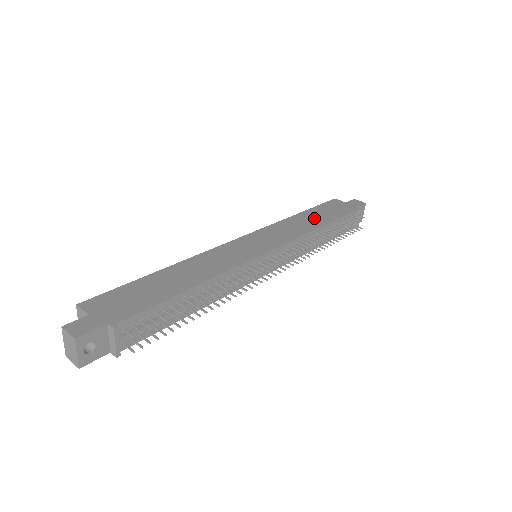
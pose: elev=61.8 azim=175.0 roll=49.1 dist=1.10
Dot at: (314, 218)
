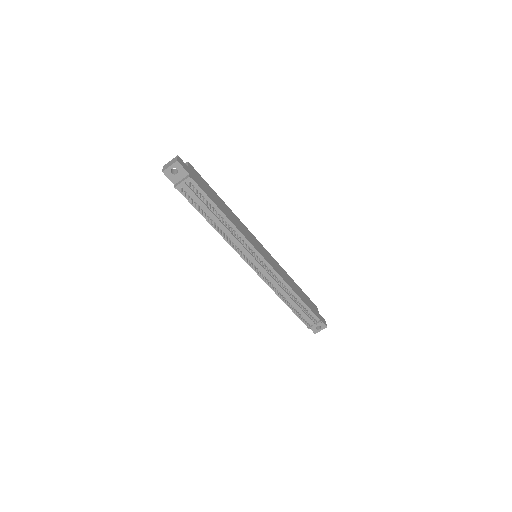
Dot at: (297, 289)
